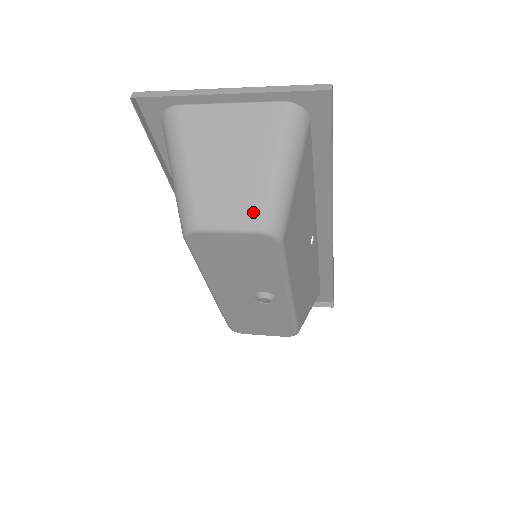
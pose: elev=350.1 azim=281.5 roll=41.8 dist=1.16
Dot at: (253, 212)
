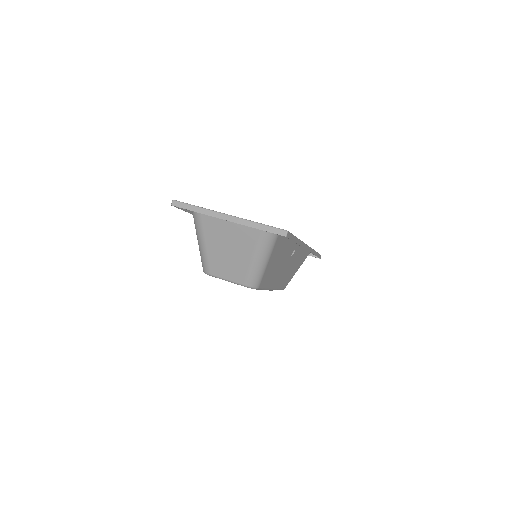
Dot at: (241, 276)
